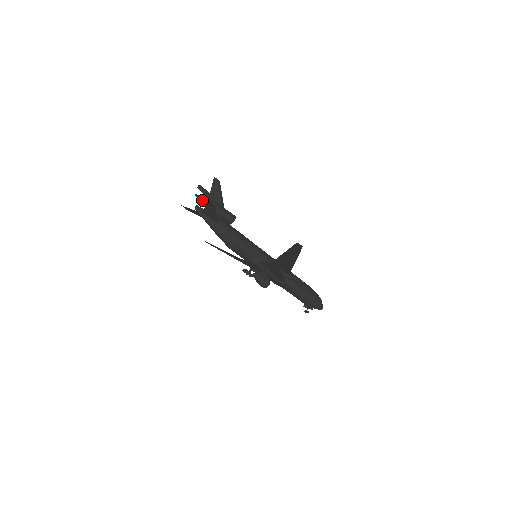
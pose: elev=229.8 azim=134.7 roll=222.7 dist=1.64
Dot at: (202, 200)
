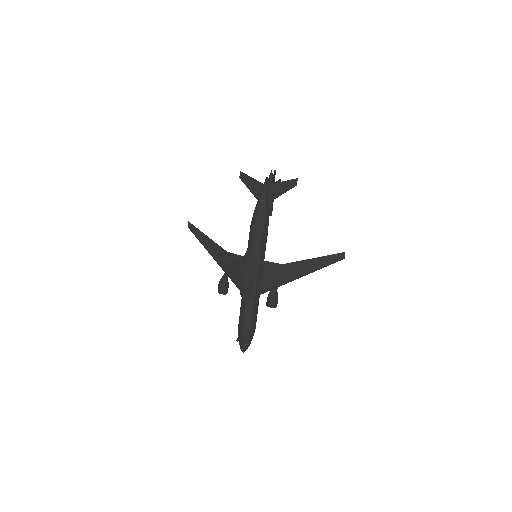
Dot at: (272, 179)
